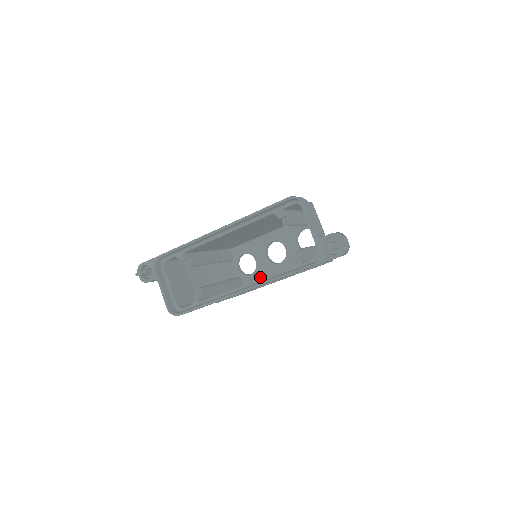
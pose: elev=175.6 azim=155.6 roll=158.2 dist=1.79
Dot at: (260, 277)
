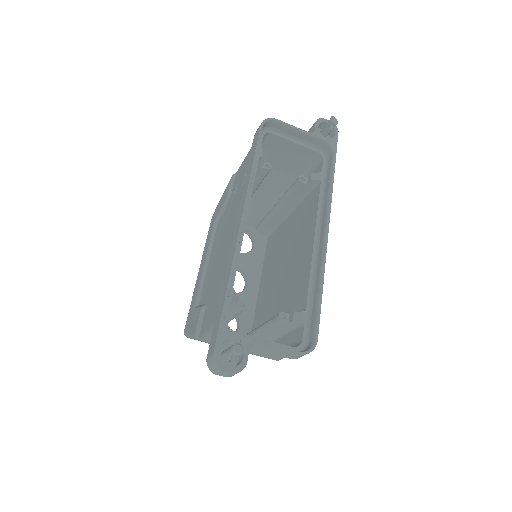
Dot at: (249, 316)
